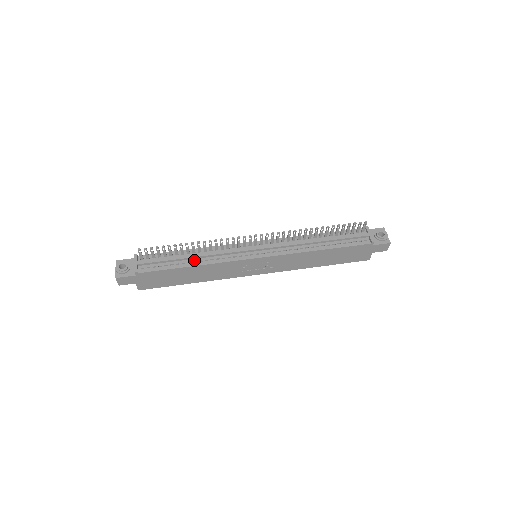
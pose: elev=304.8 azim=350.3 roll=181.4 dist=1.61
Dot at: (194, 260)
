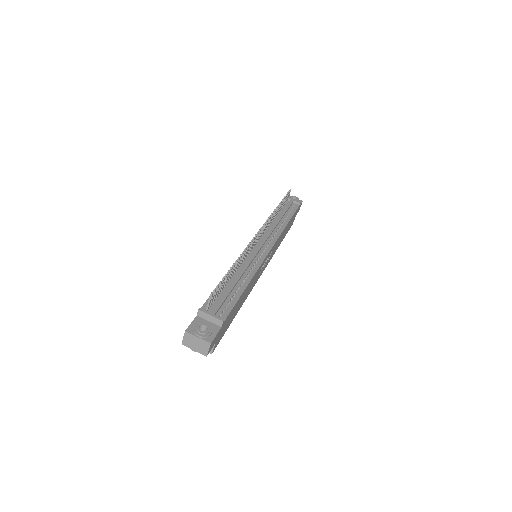
Dot at: (241, 281)
